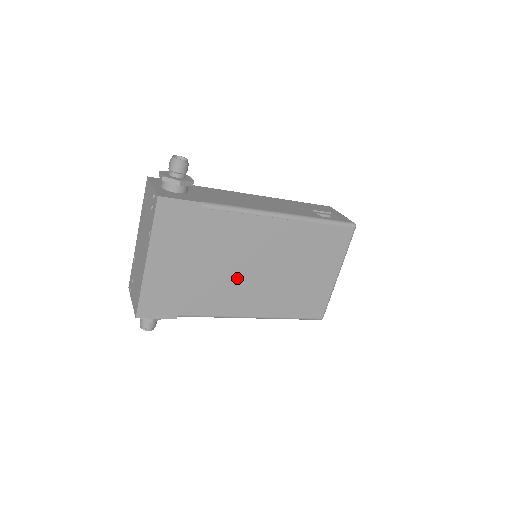
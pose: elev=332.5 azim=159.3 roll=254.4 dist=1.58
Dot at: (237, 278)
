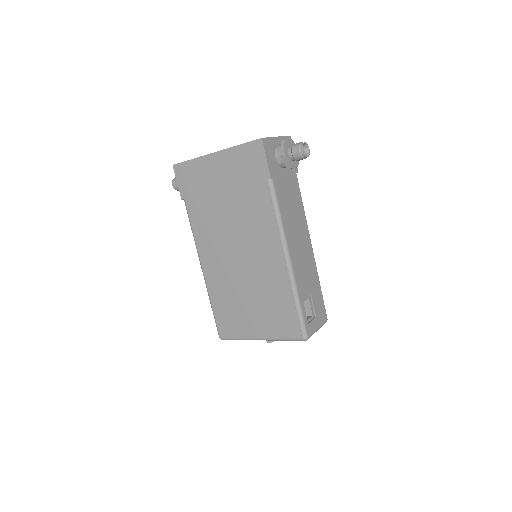
Dot at: (226, 239)
